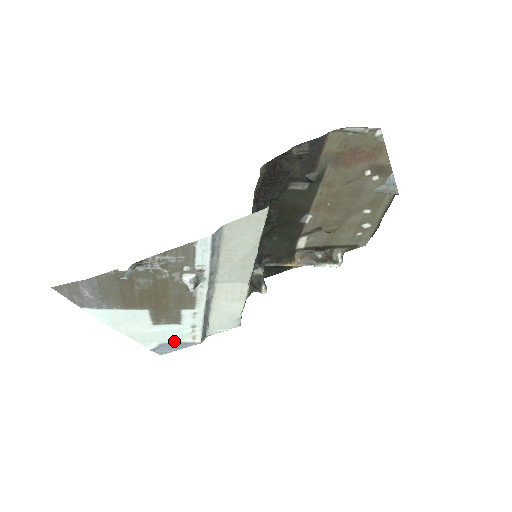
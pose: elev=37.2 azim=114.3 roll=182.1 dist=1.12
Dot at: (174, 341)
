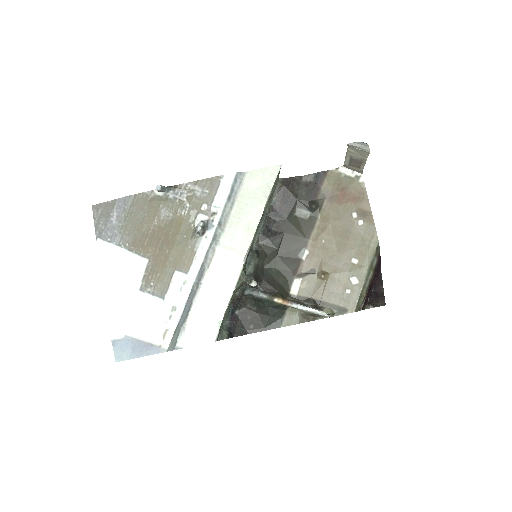
Dot at: (142, 336)
